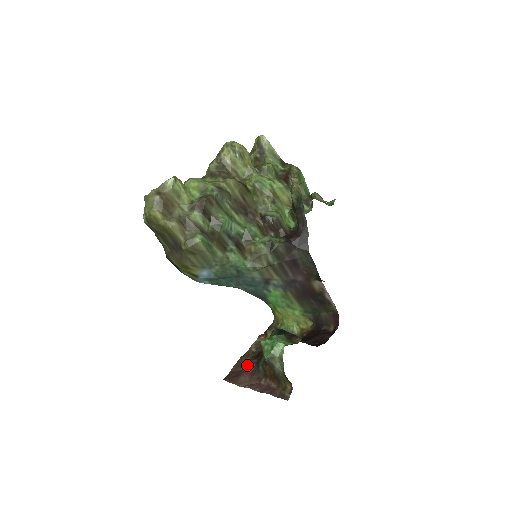
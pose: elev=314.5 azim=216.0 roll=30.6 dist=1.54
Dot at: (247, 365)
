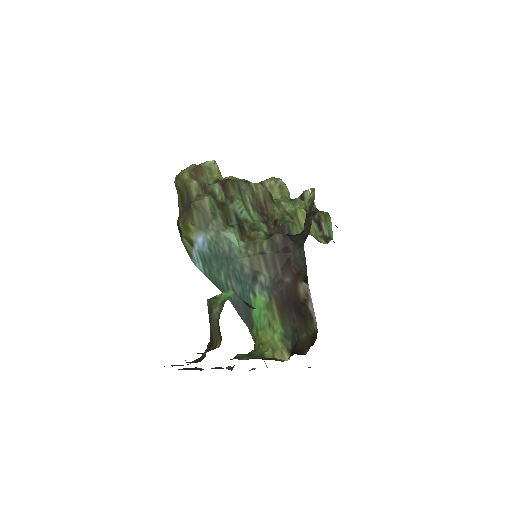
Dot at: occluded
